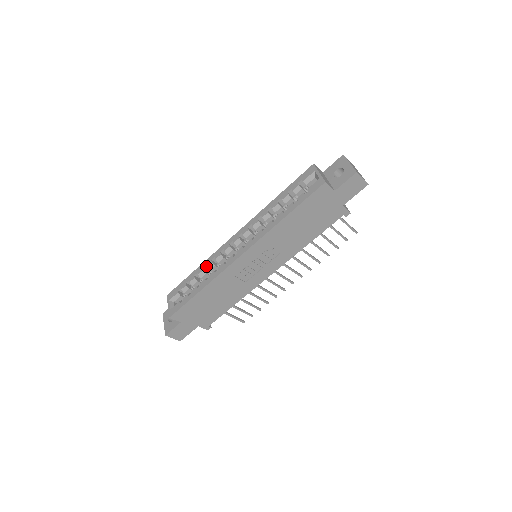
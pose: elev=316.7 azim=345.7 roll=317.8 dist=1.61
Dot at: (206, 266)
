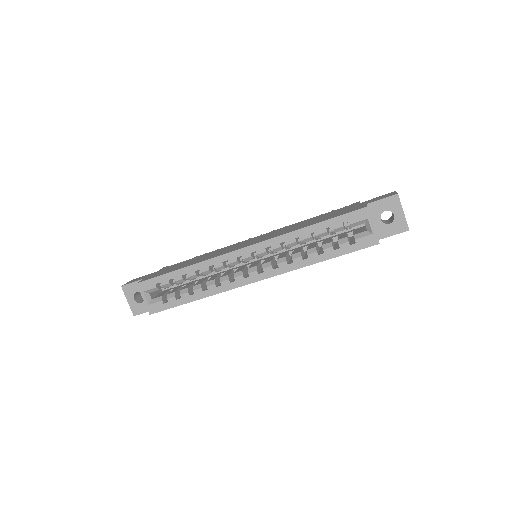
Dot at: (201, 272)
